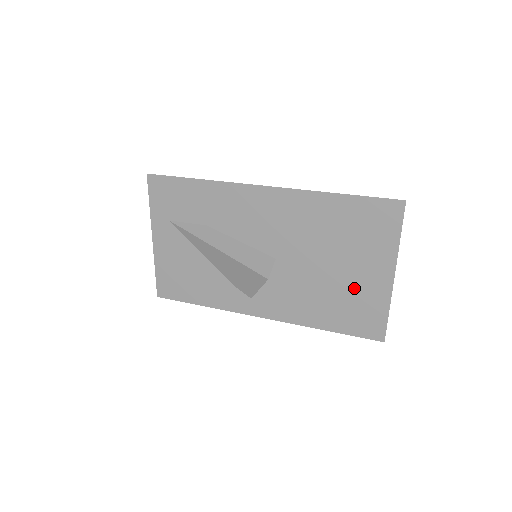
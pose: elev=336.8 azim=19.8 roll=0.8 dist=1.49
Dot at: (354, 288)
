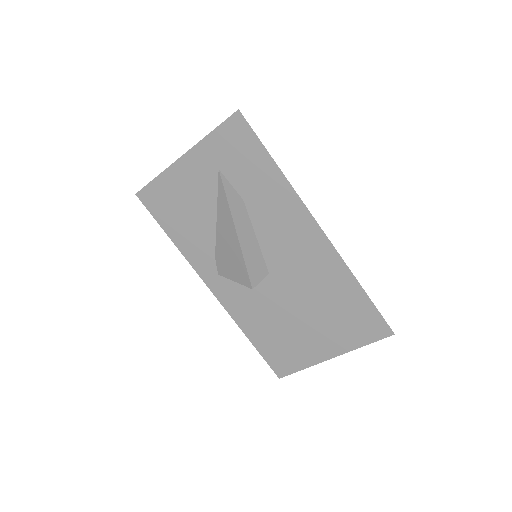
Dot at: (300, 339)
